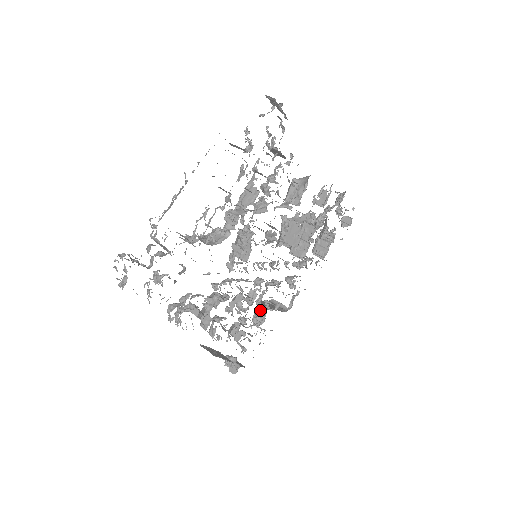
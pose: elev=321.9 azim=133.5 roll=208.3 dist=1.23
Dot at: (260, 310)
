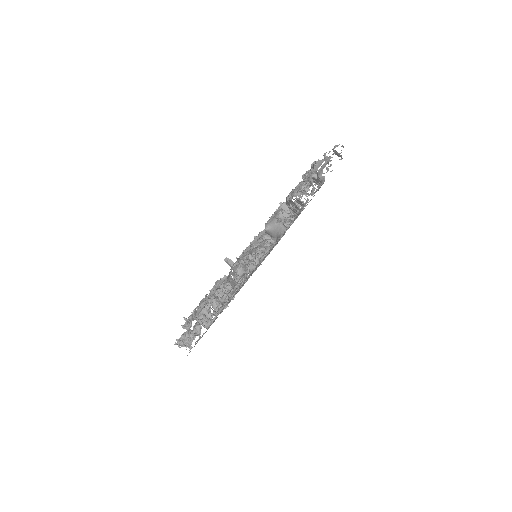
Dot at: occluded
